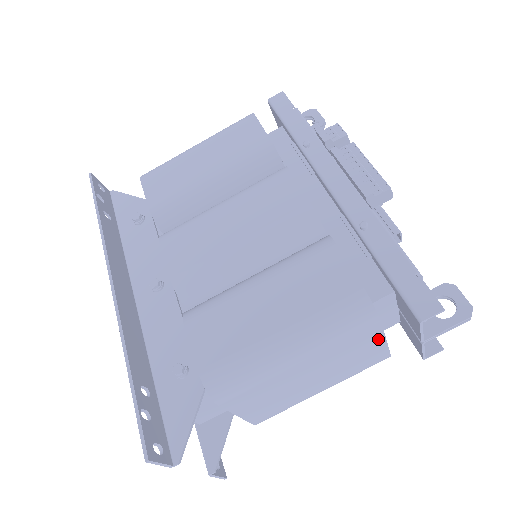
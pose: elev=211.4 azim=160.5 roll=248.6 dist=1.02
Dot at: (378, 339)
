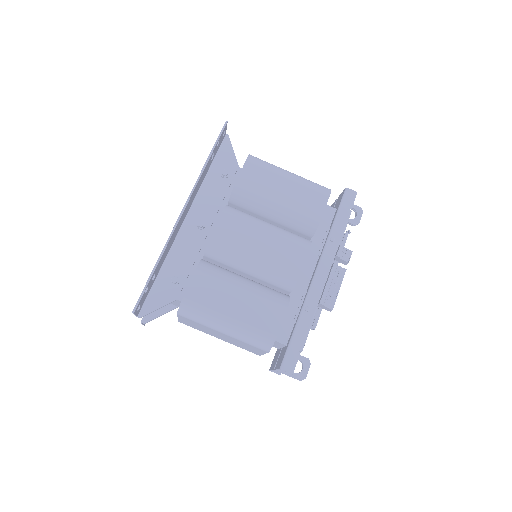
Dot at: (261, 352)
